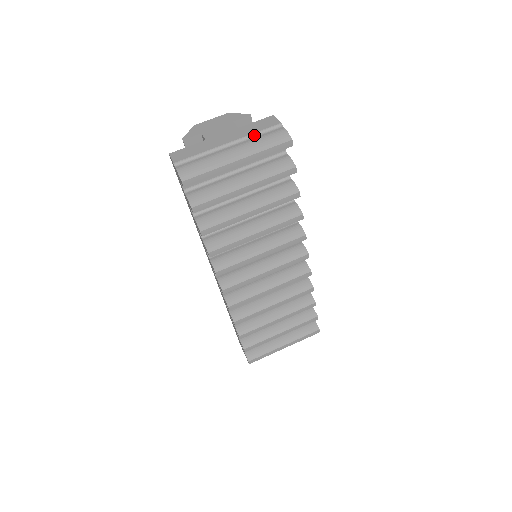
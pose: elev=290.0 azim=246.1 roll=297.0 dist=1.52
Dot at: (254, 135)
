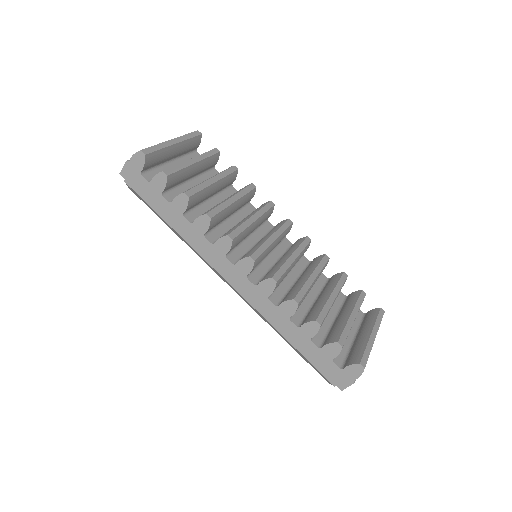
Dot at: occluded
